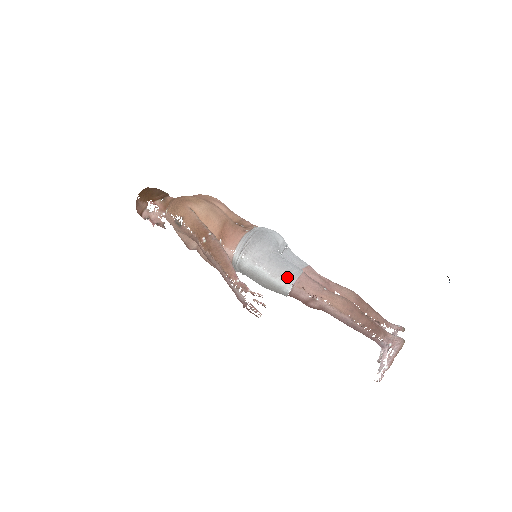
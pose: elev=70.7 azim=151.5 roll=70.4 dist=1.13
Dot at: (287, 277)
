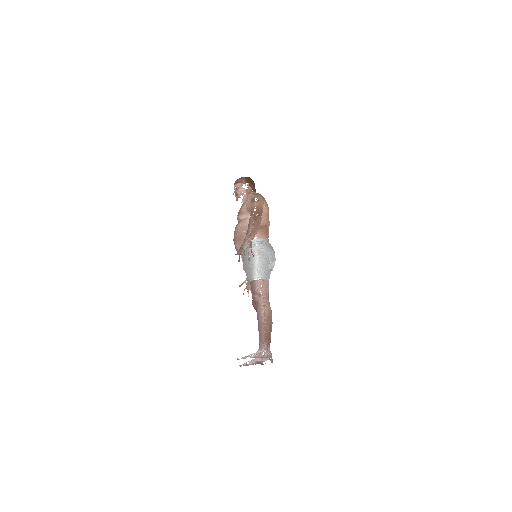
Dot at: (262, 273)
